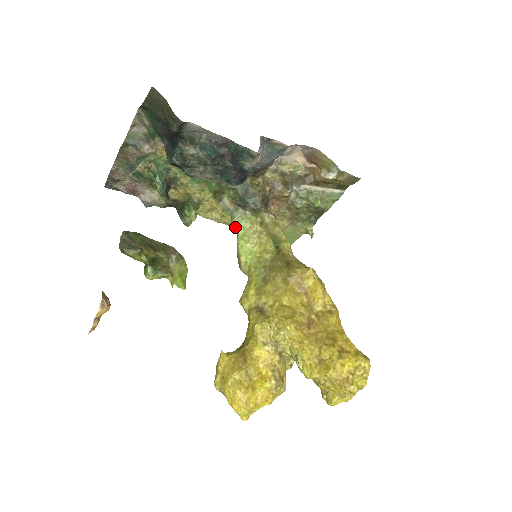
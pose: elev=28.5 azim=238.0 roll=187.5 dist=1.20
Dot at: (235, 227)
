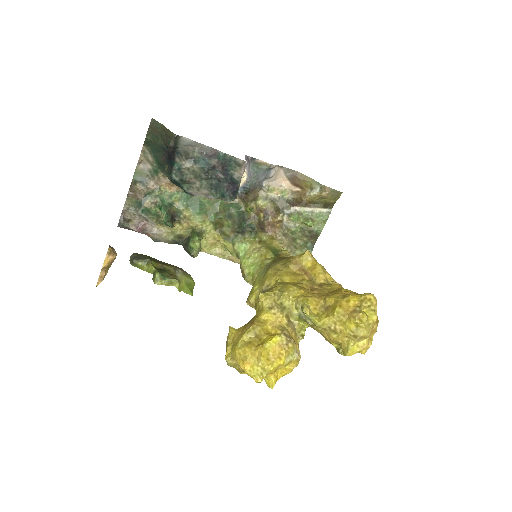
Dot at: (237, 253)
